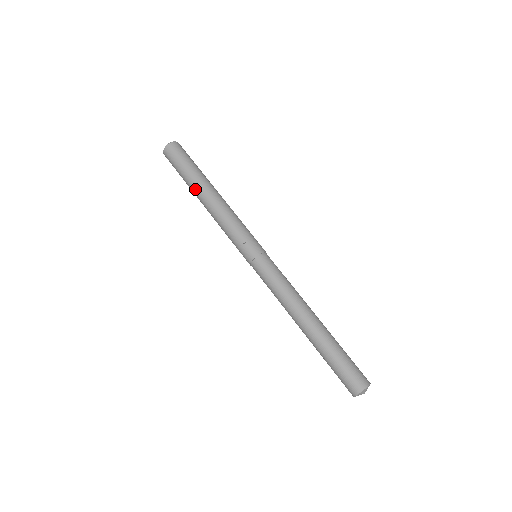
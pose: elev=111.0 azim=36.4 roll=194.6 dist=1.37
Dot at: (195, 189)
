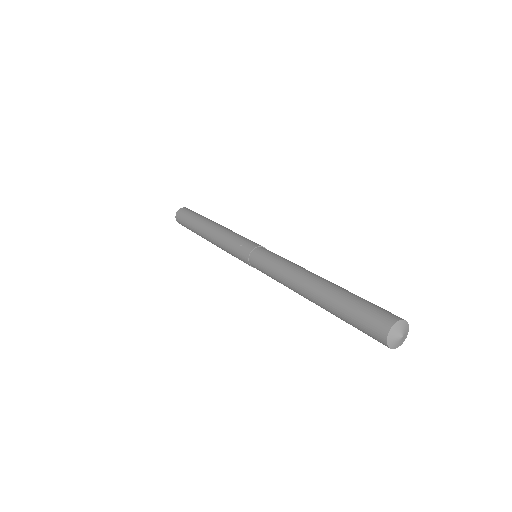
Dot at: (198, 229)
